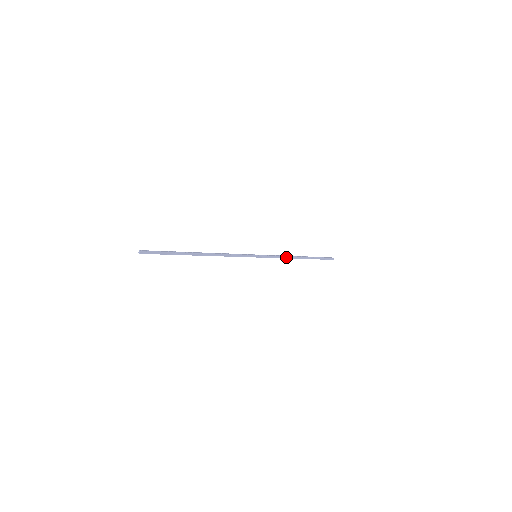
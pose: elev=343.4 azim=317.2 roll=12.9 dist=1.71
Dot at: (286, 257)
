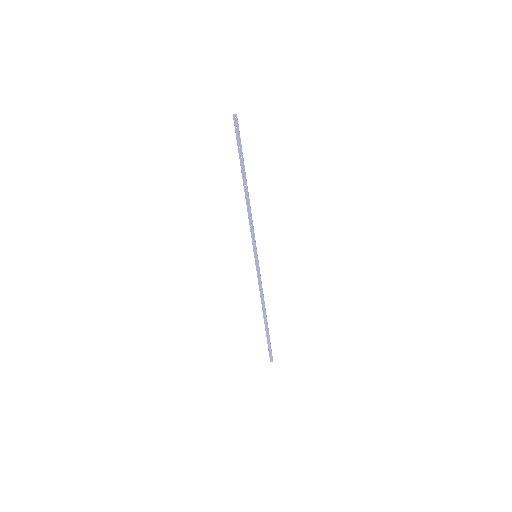
Dot at: (263, 295)
